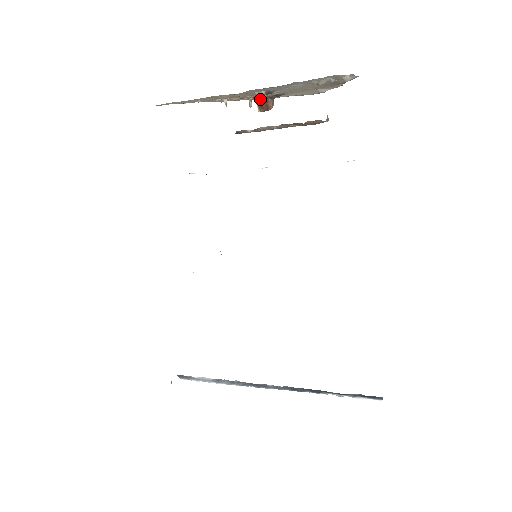
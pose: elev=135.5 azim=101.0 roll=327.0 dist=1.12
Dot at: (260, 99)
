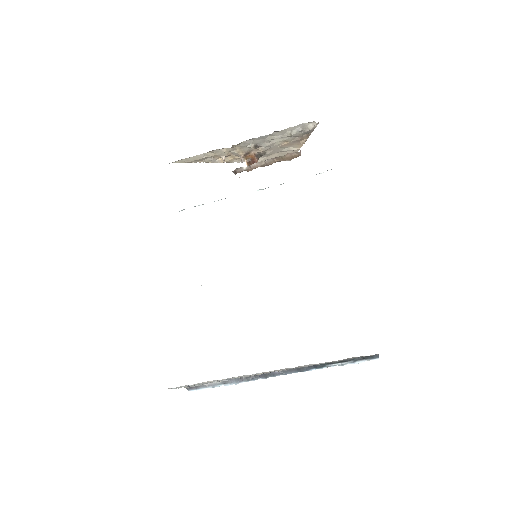
Dot at: (248, 158)
